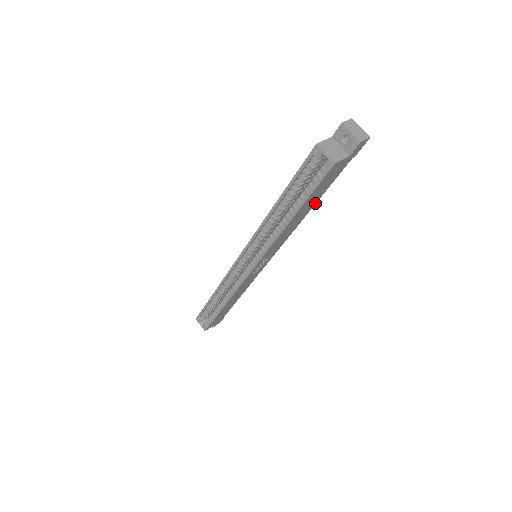
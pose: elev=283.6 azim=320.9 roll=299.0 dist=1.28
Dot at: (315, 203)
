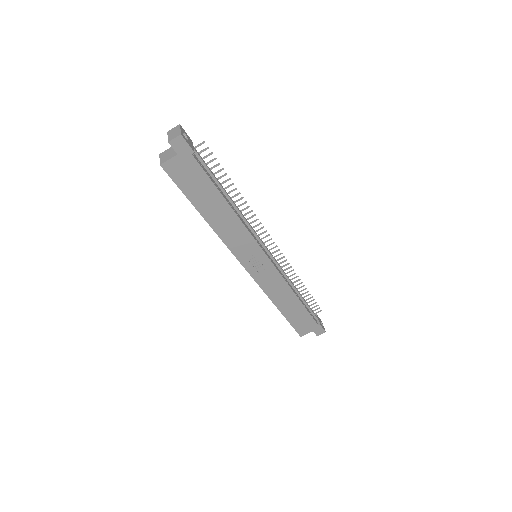
Dot at: (223, 198)
